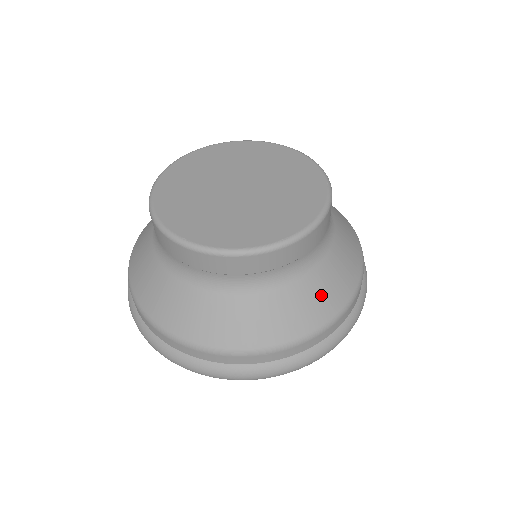
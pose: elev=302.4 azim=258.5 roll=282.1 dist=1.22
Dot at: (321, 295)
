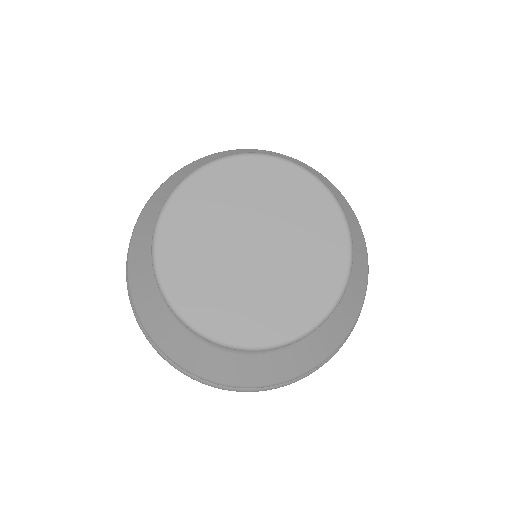
Dot at: (357, 275)
